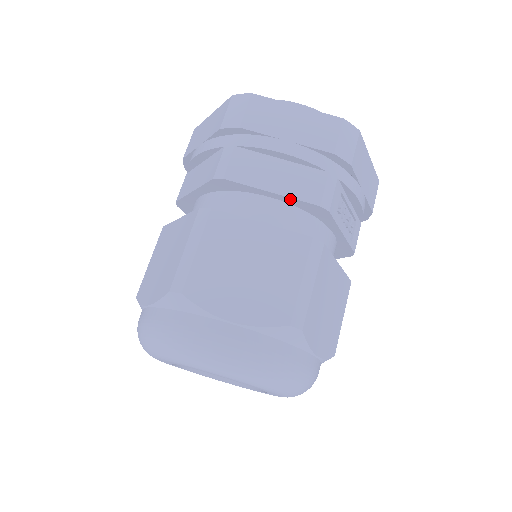
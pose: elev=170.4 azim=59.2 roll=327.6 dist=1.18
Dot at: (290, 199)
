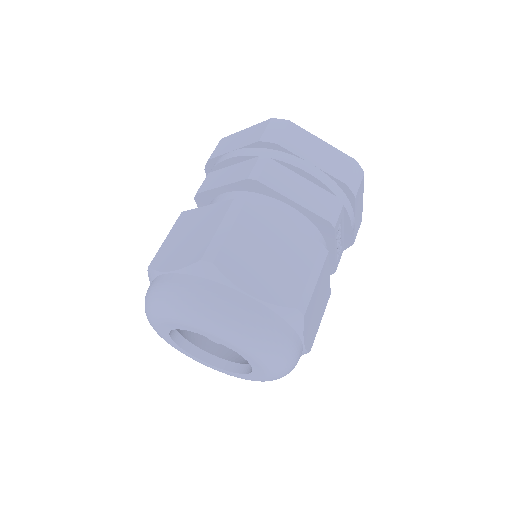
Dot at: (307, 211)
